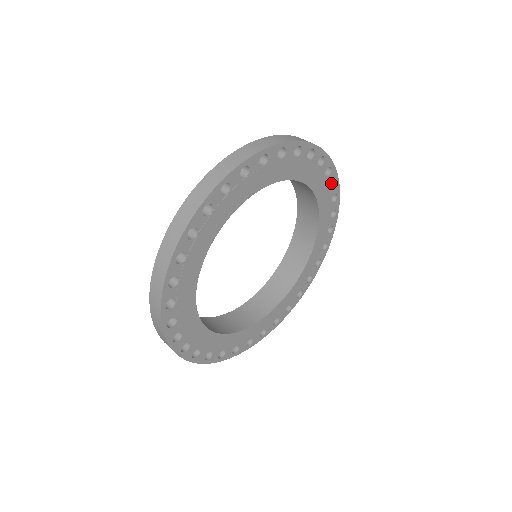
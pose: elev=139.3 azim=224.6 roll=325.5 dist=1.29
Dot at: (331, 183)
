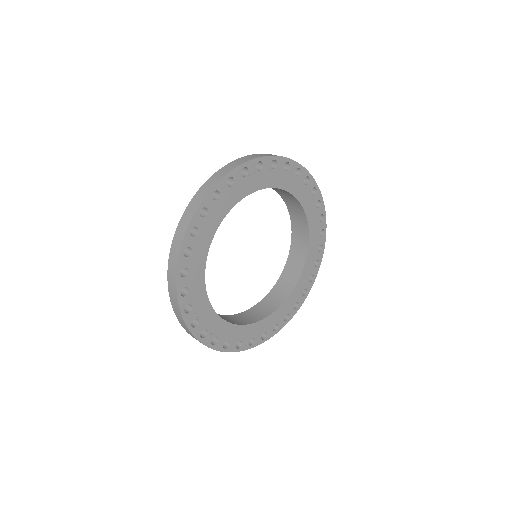
Dot at: (313, 191)
